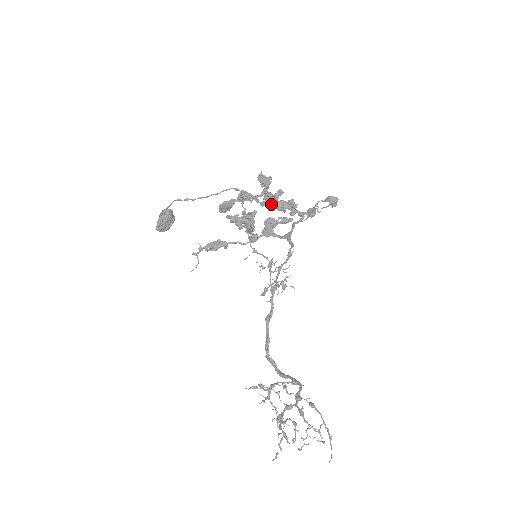
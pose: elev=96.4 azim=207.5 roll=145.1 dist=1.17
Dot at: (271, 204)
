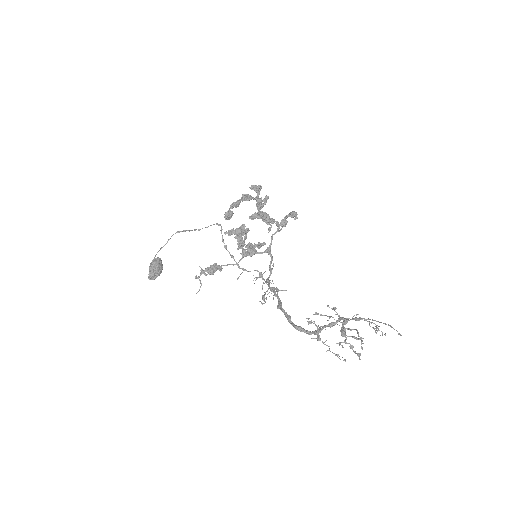
Dot at: (260, 212)
